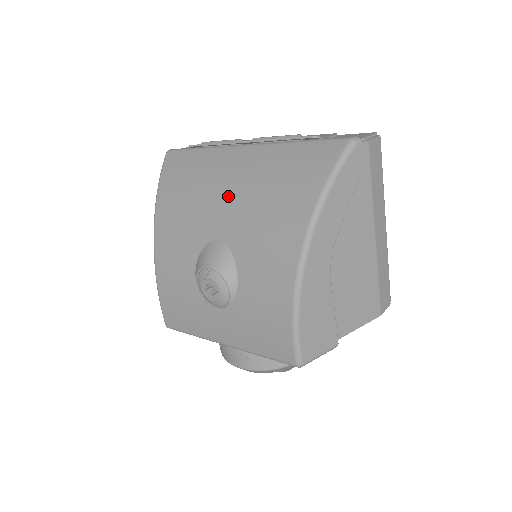
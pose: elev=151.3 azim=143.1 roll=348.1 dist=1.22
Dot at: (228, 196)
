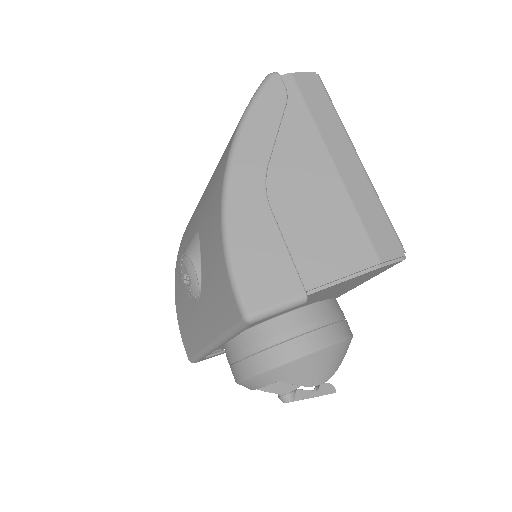
Dot at: (204, 192)
